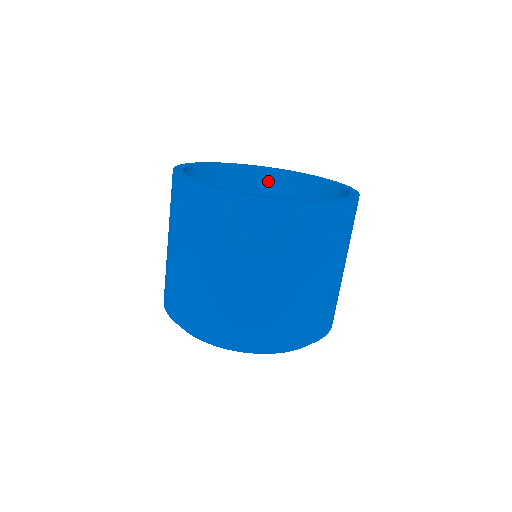
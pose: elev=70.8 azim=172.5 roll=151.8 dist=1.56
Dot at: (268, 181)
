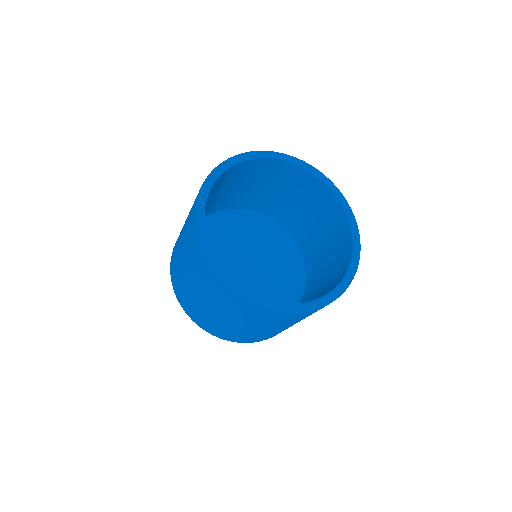
Dot at: (218, 182)
